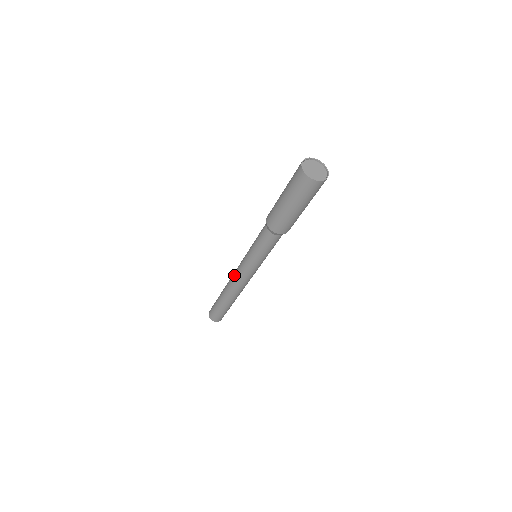
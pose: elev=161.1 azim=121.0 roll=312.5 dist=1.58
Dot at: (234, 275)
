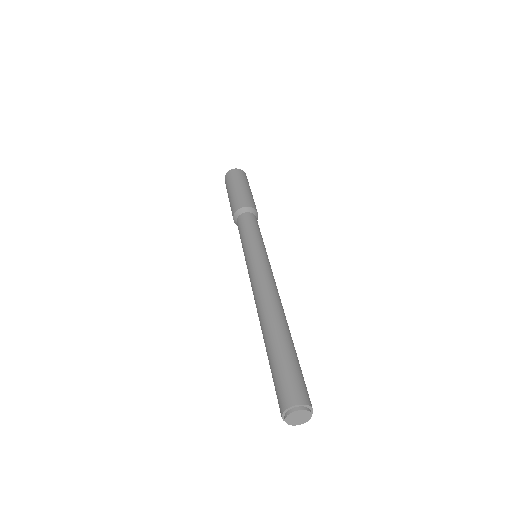
Dot at: (253, 288)
